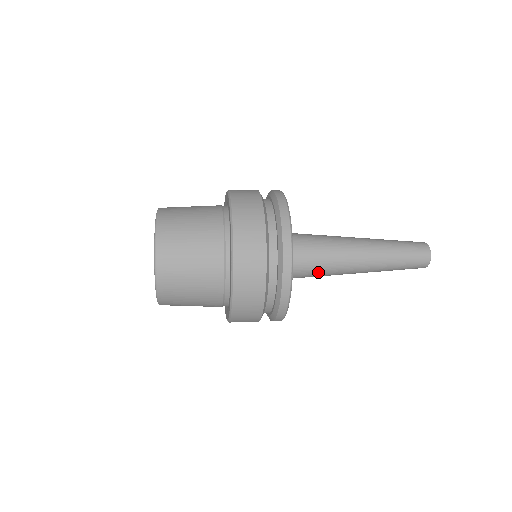
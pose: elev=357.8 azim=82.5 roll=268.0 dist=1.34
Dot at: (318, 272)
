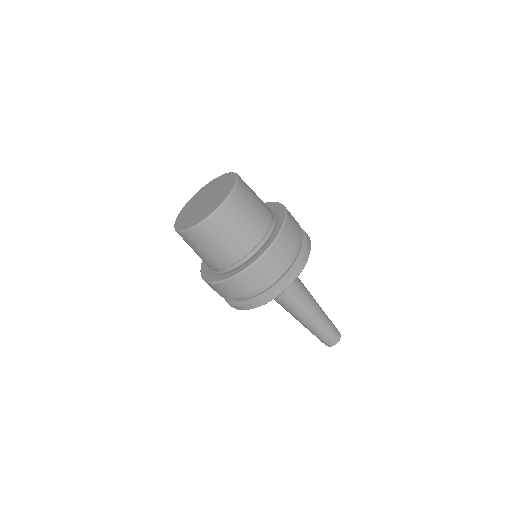
Dot at: (290, 293)
